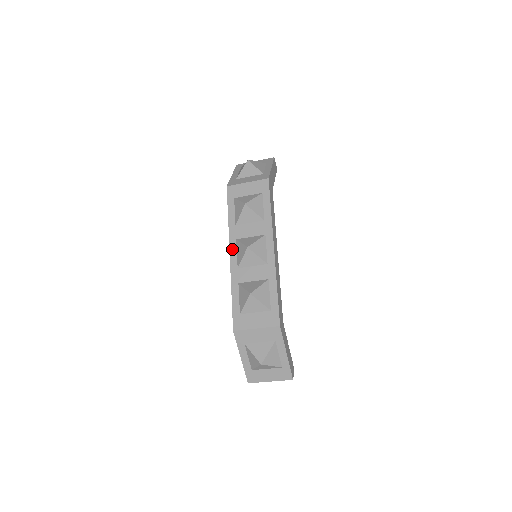
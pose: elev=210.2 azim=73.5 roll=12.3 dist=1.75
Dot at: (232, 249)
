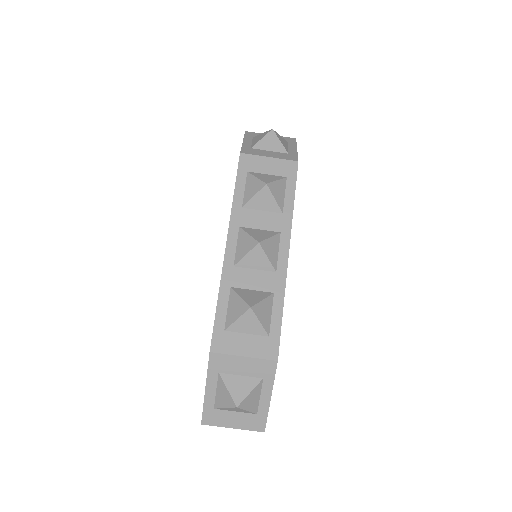
Dot at: (231, 238)
